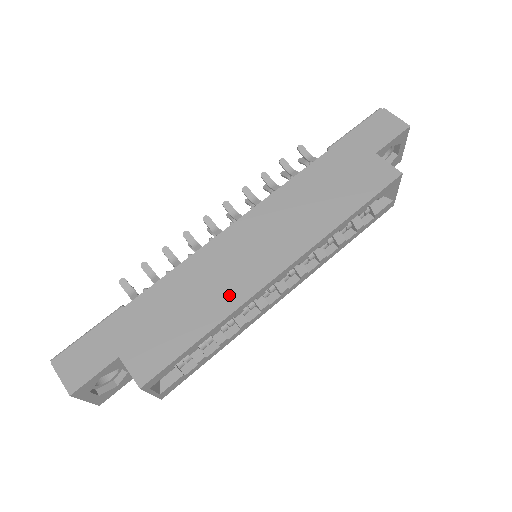
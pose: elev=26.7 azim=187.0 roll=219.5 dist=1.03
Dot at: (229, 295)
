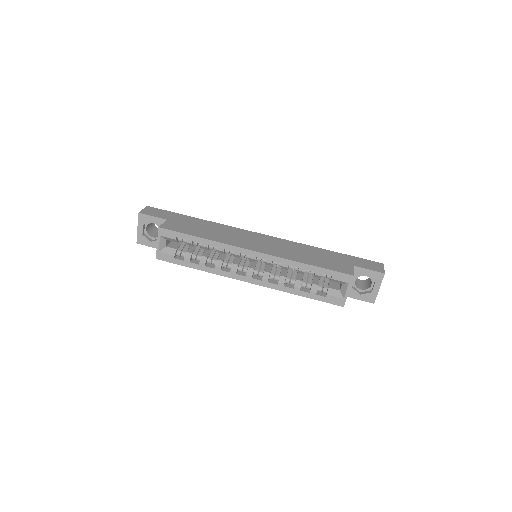
Dot at: (226, 239)
